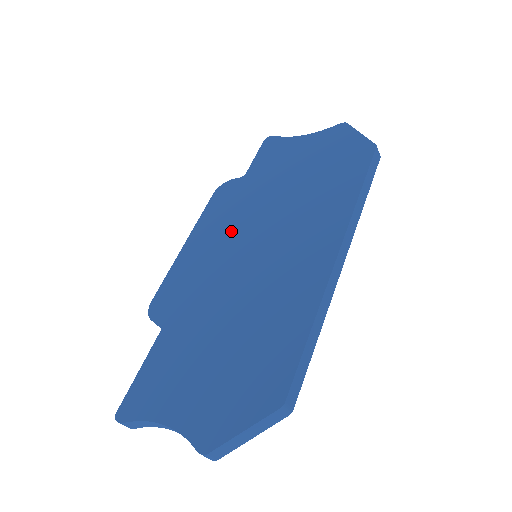
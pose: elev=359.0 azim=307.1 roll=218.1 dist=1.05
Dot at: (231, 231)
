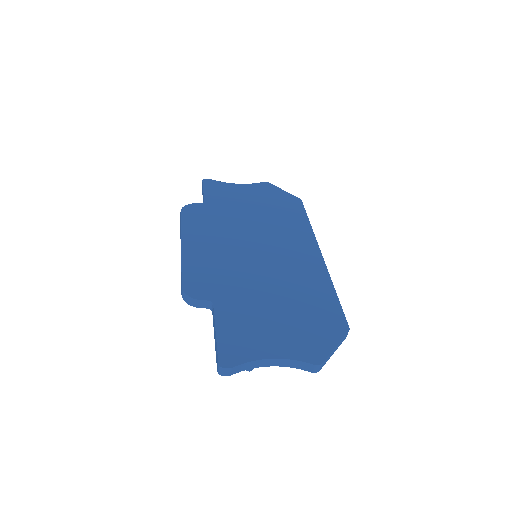
Dot at: (225, 239)
